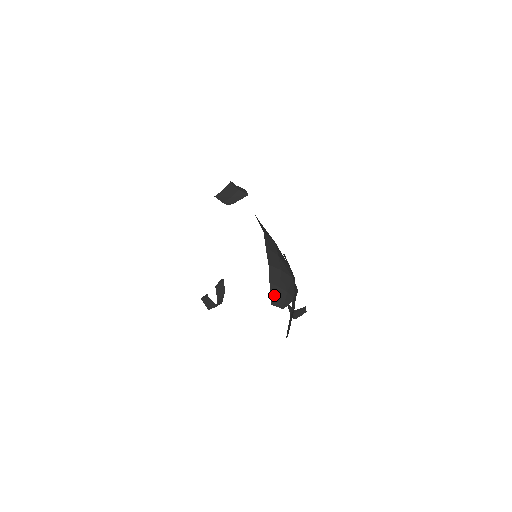
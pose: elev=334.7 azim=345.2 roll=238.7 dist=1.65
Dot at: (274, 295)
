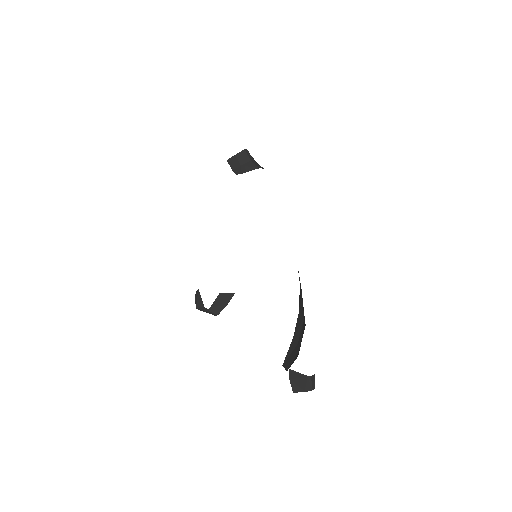
Dot at: (290, 353)
